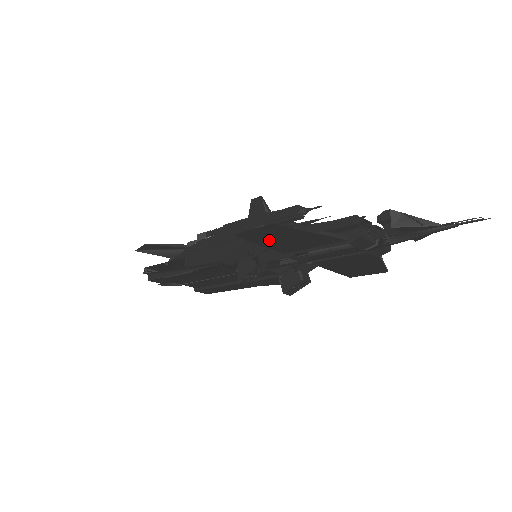
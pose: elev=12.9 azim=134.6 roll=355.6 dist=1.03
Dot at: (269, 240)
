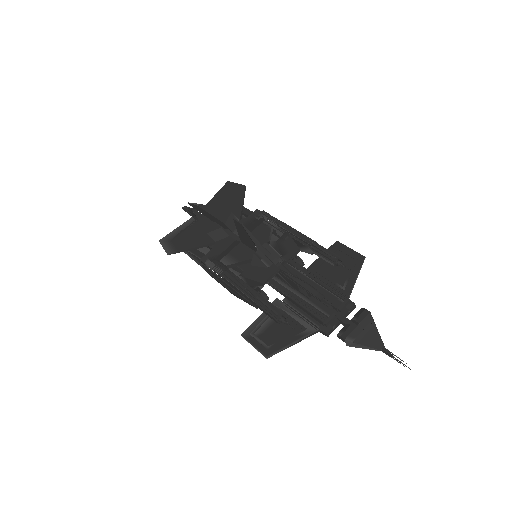
Dot at: (265, 328)
